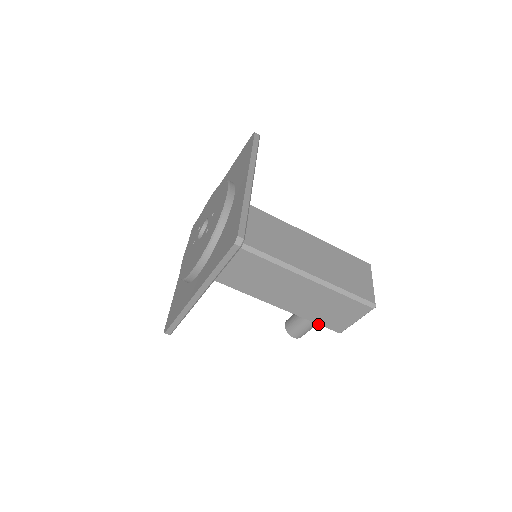
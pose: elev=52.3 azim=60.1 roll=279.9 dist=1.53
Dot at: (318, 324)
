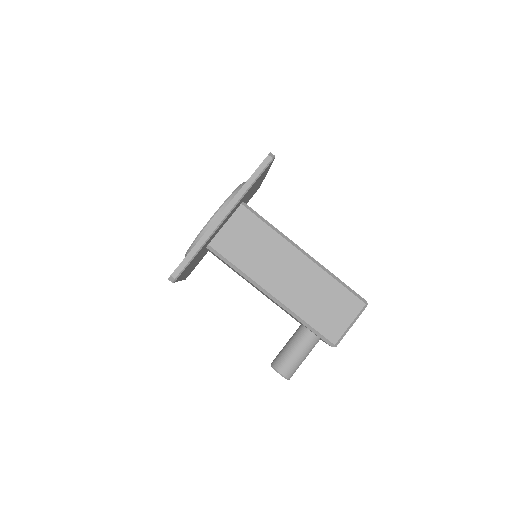
Dot at: (313, 328)
